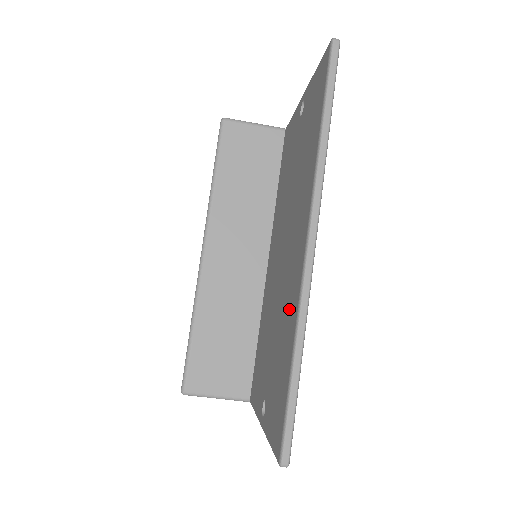
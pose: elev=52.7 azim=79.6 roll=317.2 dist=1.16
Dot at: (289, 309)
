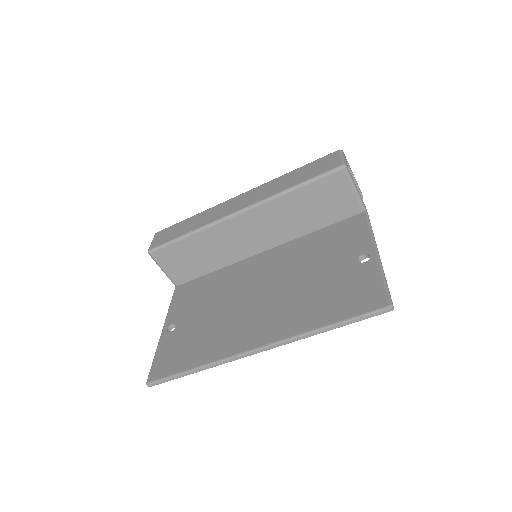
Dot at: (221, 341)
